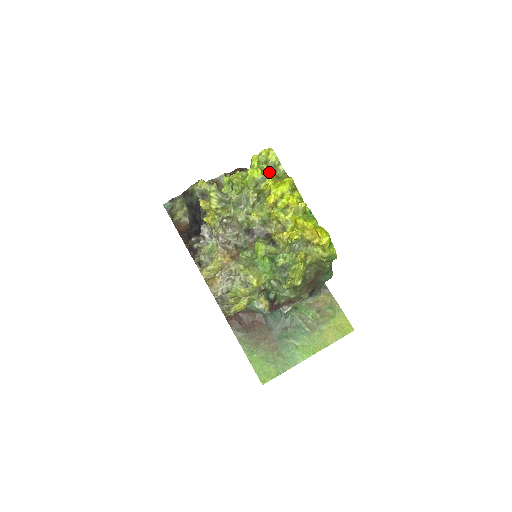
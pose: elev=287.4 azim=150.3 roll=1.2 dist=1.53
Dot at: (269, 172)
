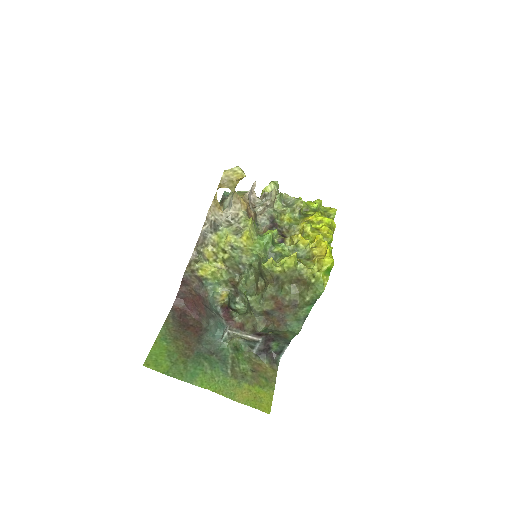
Dot at: (322, 215)
